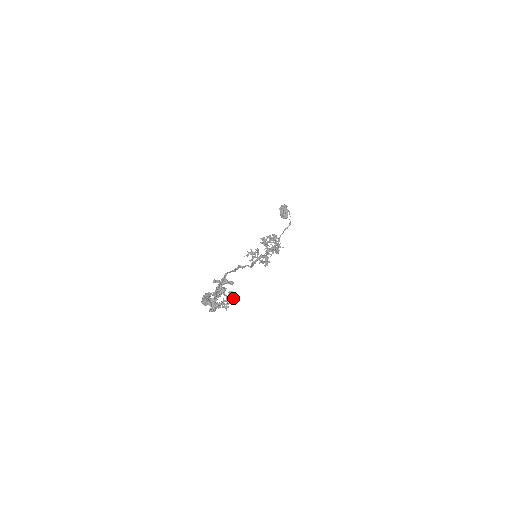
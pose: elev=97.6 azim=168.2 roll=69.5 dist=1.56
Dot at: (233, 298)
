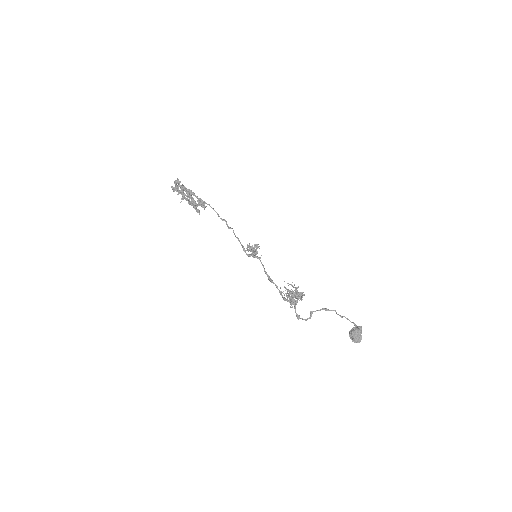
Dot at: (192, 201)
